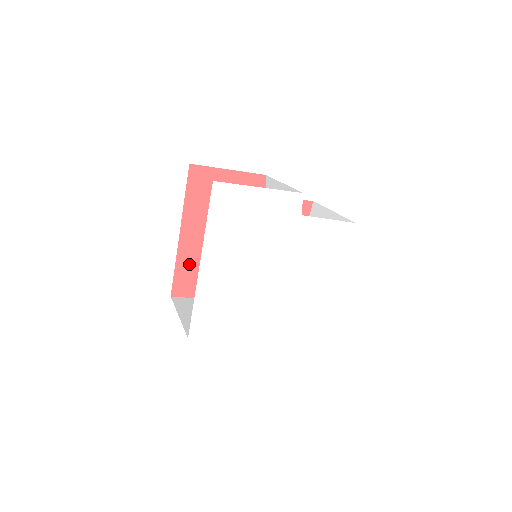
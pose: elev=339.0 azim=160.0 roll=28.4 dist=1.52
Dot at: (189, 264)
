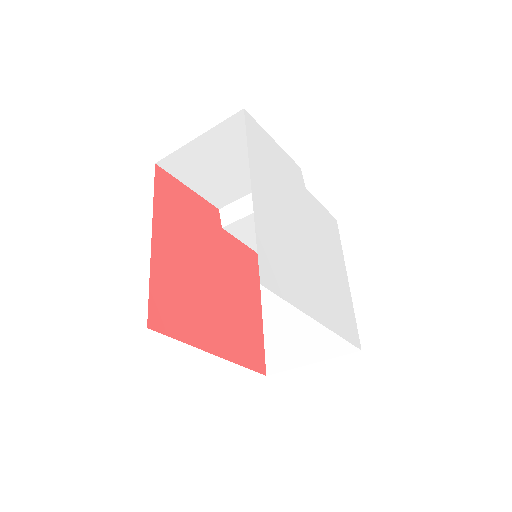
Dot at: (164, 284)
